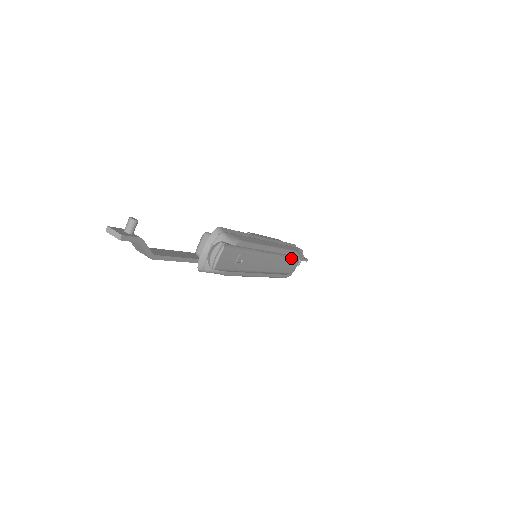
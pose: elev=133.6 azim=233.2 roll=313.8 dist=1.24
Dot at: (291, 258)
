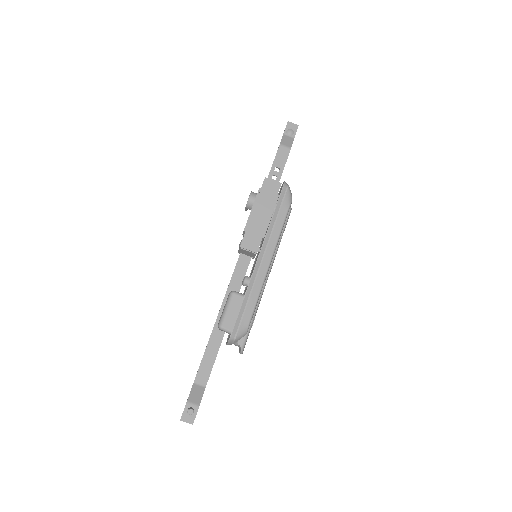
Dot at: (285, 225)
